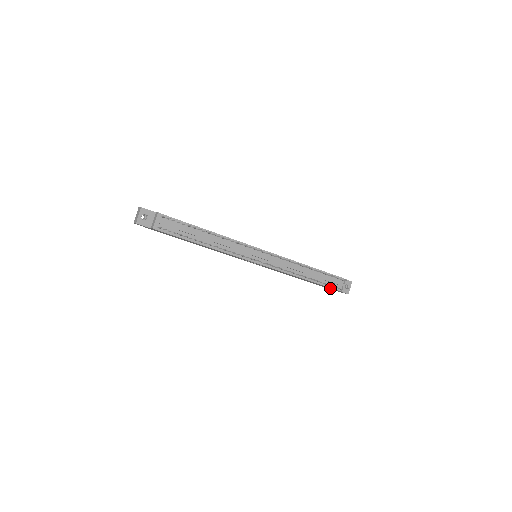
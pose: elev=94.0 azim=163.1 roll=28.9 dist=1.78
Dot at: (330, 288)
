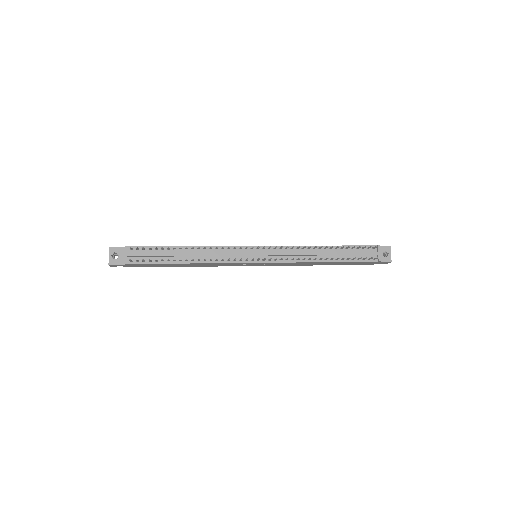
Dot at: (364, 263)
